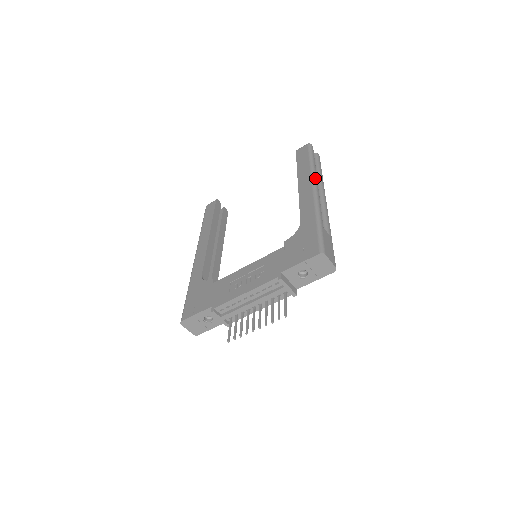
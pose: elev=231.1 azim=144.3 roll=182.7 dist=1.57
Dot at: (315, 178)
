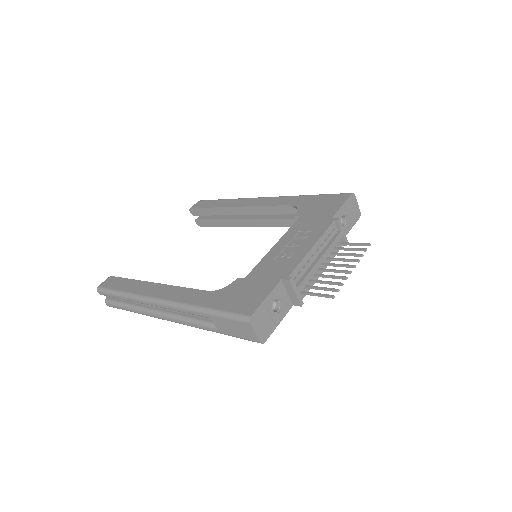
Dot at: occluded
